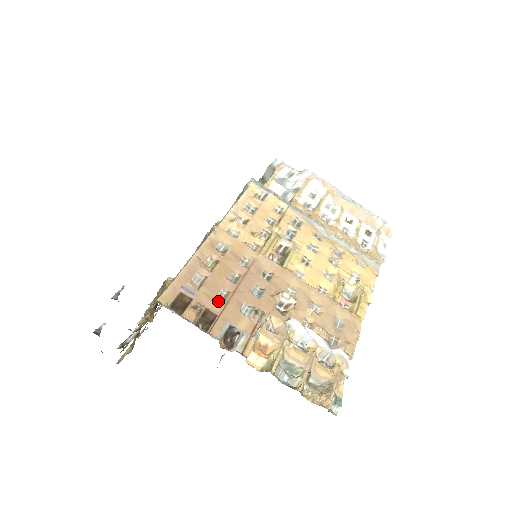
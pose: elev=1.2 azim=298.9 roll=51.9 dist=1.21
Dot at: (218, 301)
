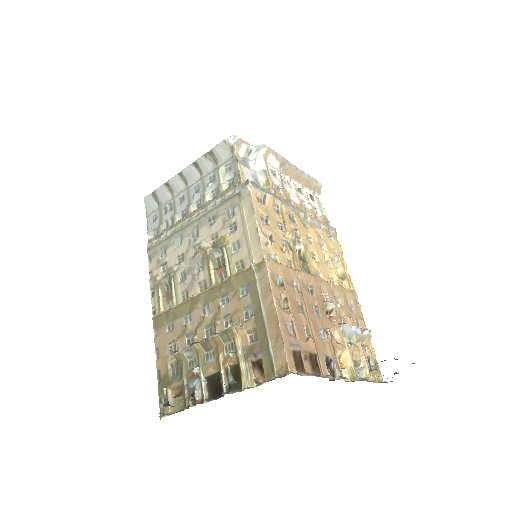
Dot at: (311, 341)
